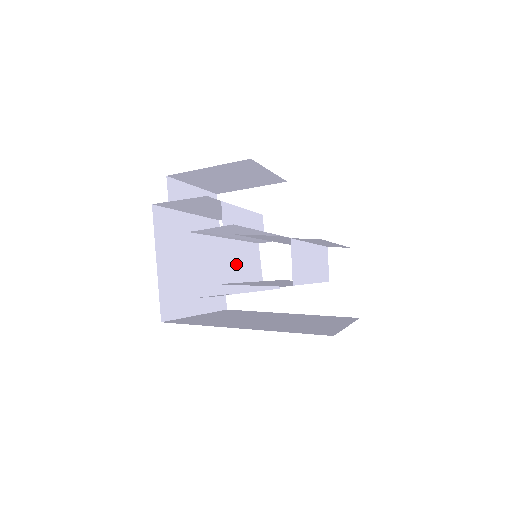
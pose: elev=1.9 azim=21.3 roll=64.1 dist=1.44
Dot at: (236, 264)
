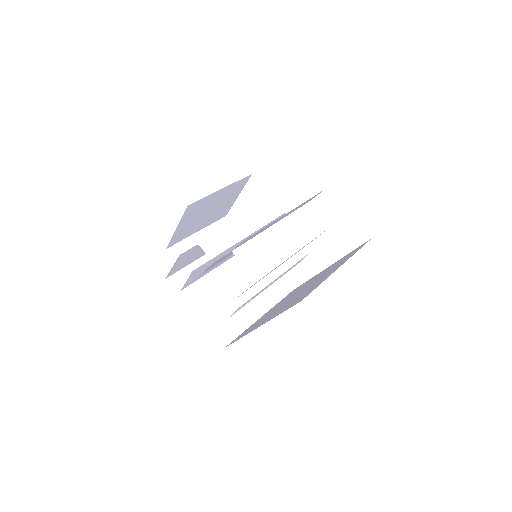
Dot at: occluded
